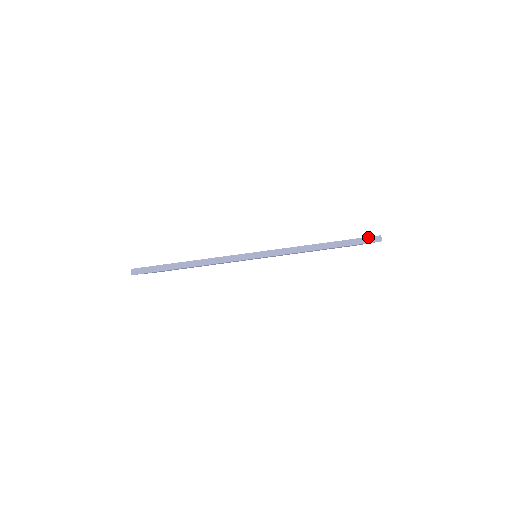
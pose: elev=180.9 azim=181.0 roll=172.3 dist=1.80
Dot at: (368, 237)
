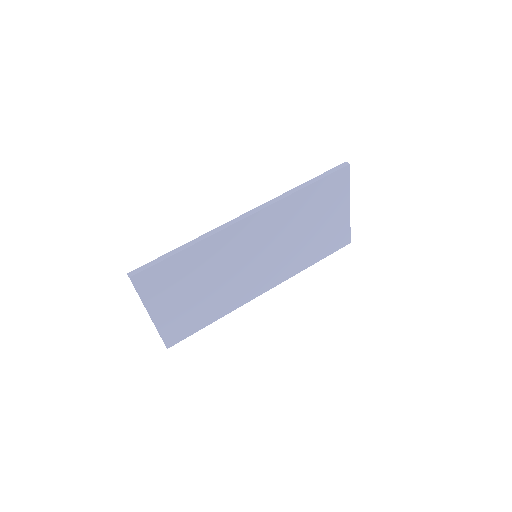
Dot at: (336, 167)
